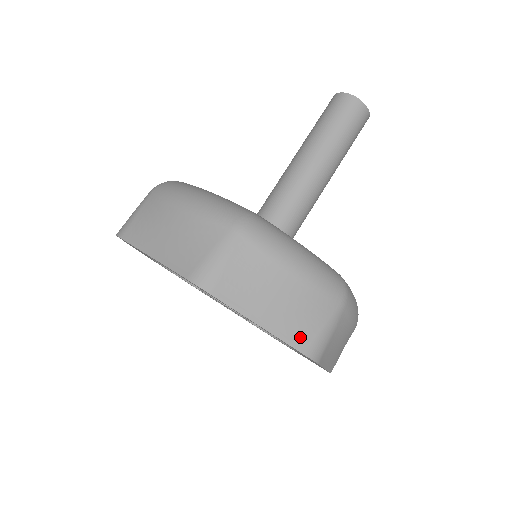
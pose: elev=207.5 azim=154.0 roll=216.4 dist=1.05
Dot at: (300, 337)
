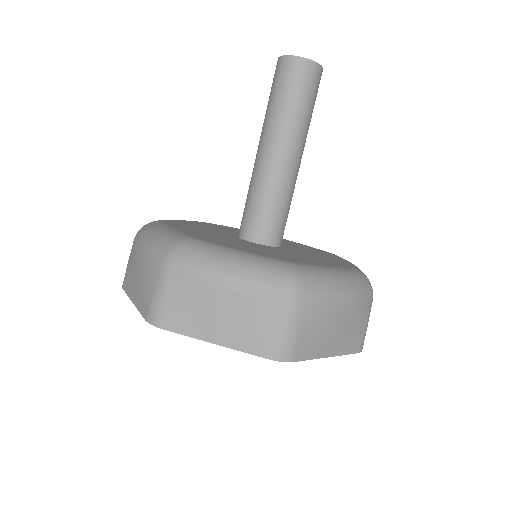
Dot at: (354, 344)
